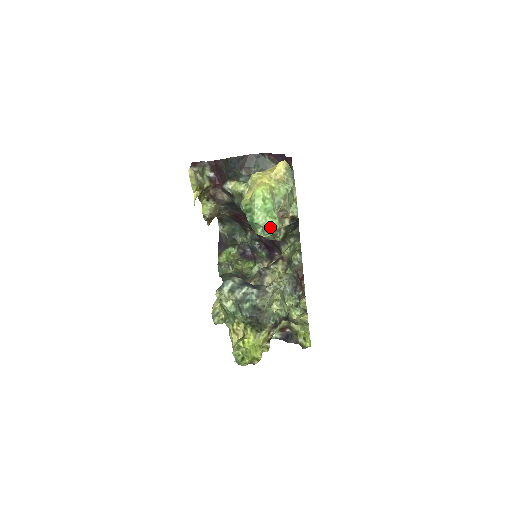
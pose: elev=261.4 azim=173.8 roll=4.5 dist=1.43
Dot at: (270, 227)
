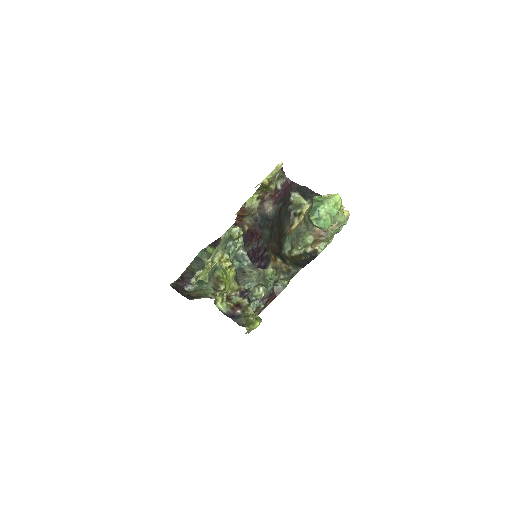
Dot at: (324, 221)
